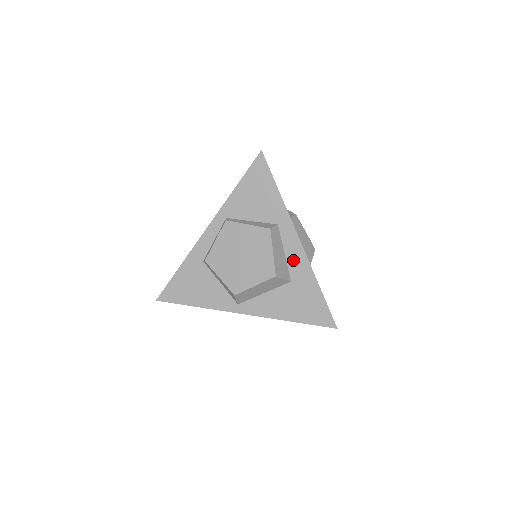
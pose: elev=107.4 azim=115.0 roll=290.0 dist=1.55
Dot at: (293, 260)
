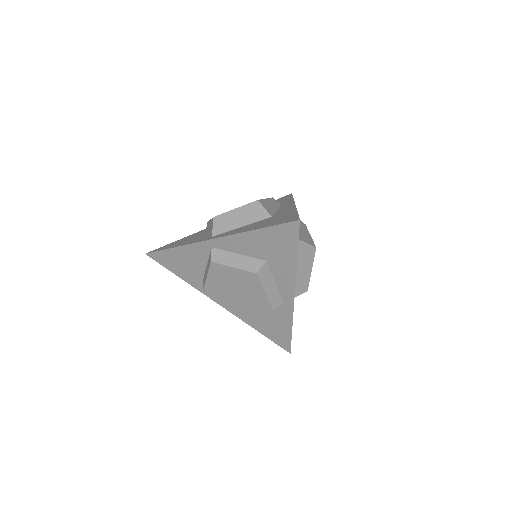
Dot at: (282, 210)
